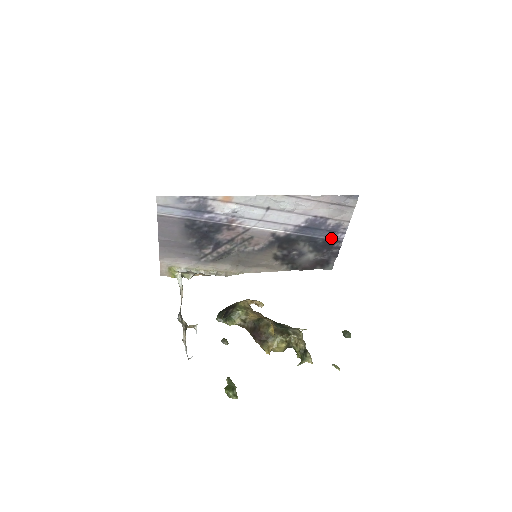
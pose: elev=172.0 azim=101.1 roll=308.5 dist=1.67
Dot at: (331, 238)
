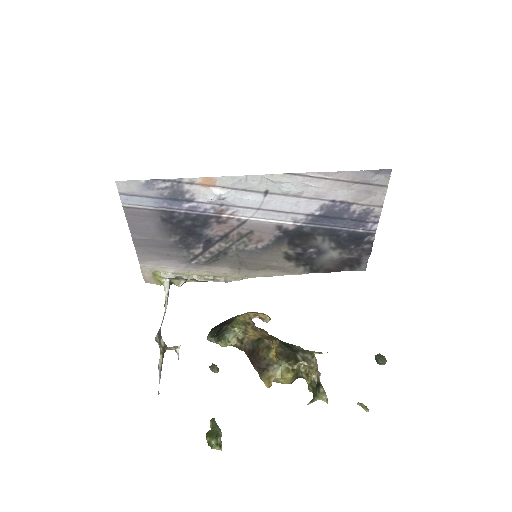
Dot at: (359, 230)
